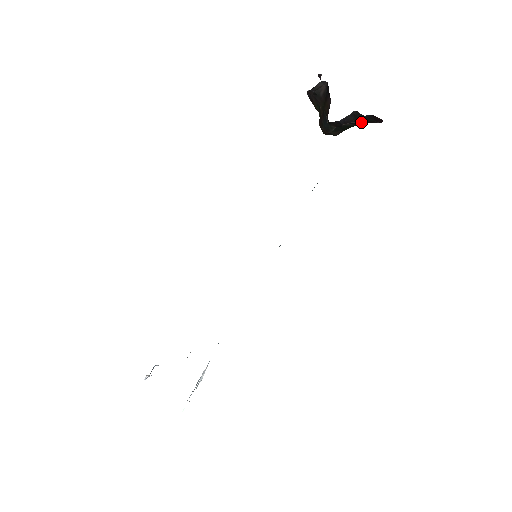
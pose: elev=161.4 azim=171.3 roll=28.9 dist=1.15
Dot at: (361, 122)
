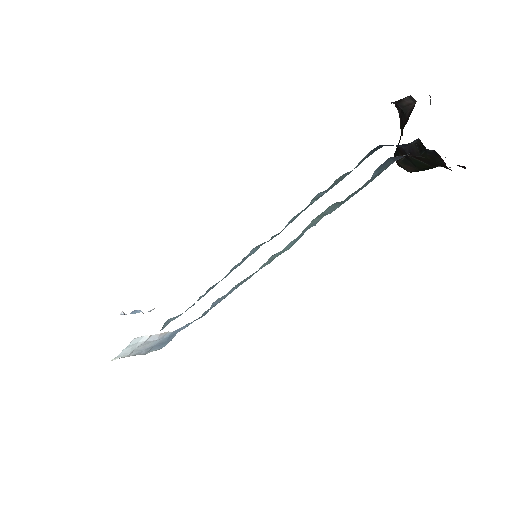
Dot at: (431, 161)
